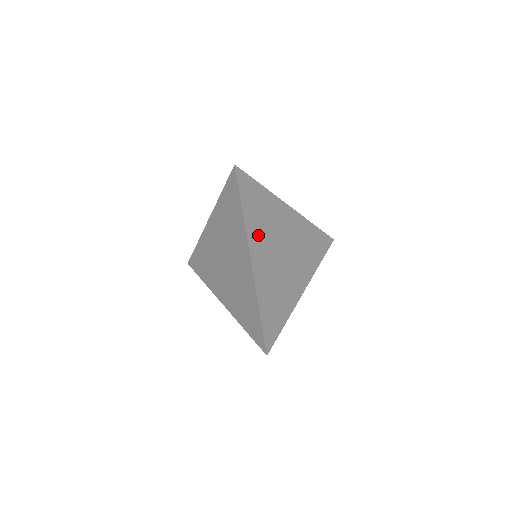
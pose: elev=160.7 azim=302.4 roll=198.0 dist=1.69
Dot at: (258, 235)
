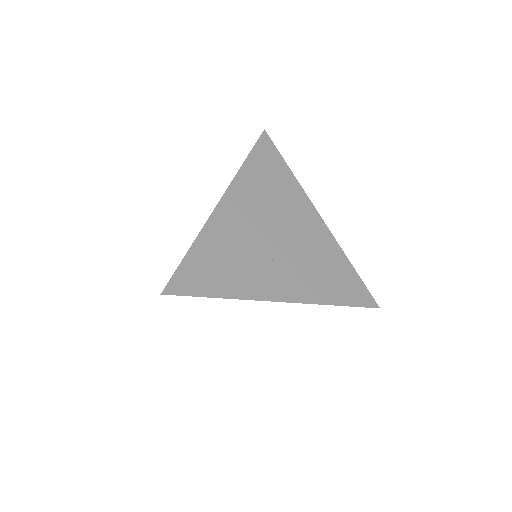
Dot at: occluded
